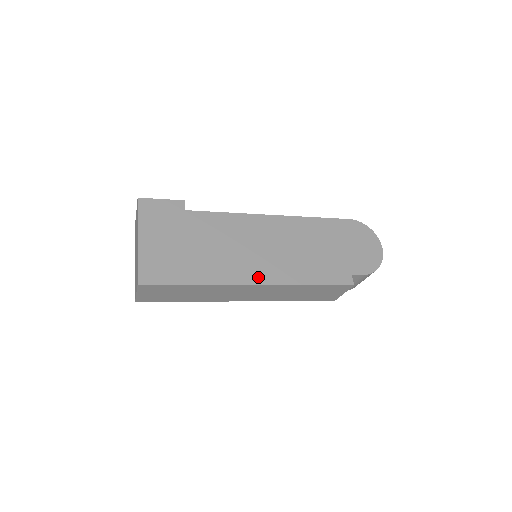
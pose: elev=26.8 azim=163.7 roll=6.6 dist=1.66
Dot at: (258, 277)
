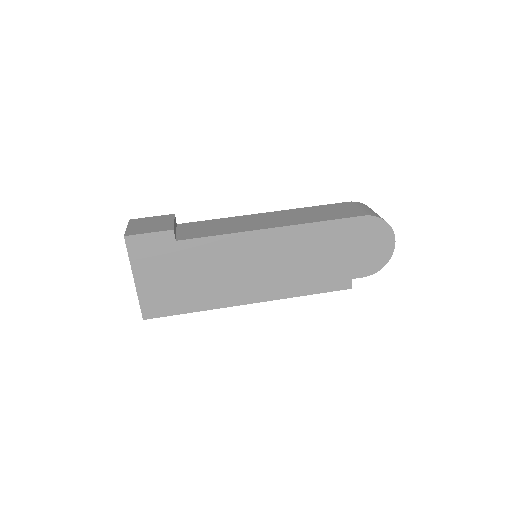
Dot at: (254, 296)
